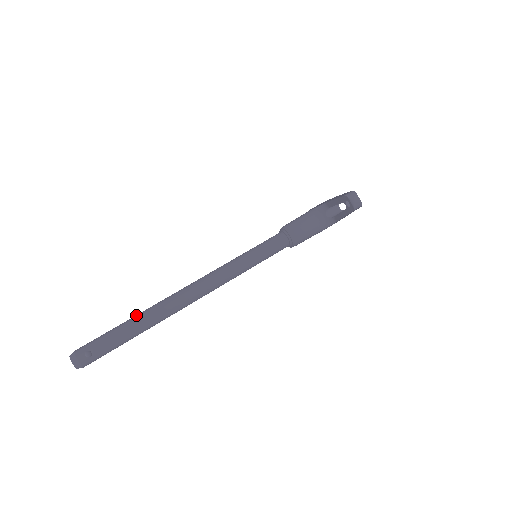
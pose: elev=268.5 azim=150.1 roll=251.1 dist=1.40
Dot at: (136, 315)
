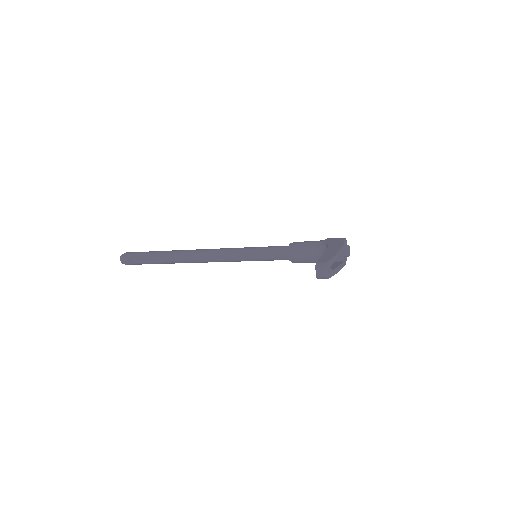
Dot at: (164, 251)
